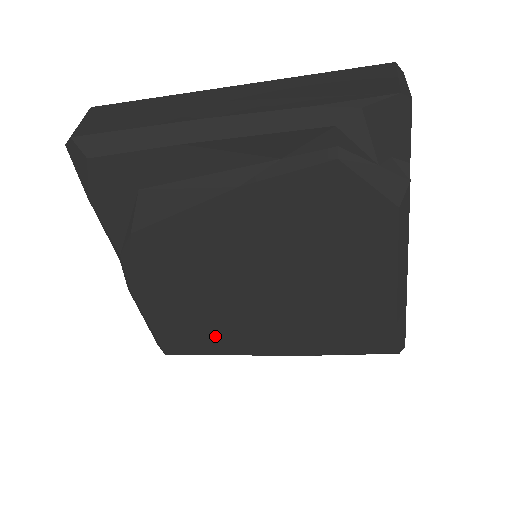
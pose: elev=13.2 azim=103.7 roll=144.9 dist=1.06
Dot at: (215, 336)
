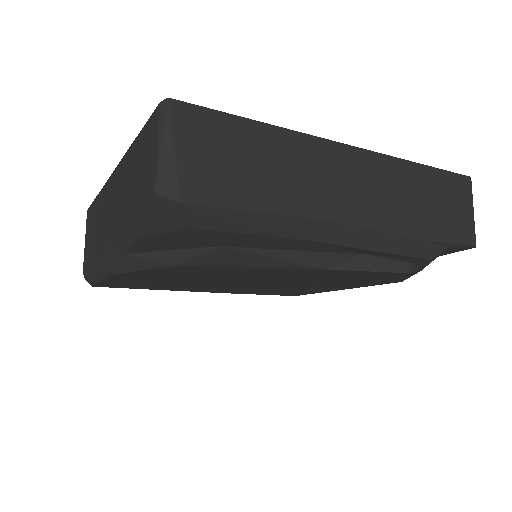
Dot at: (166, 287)
